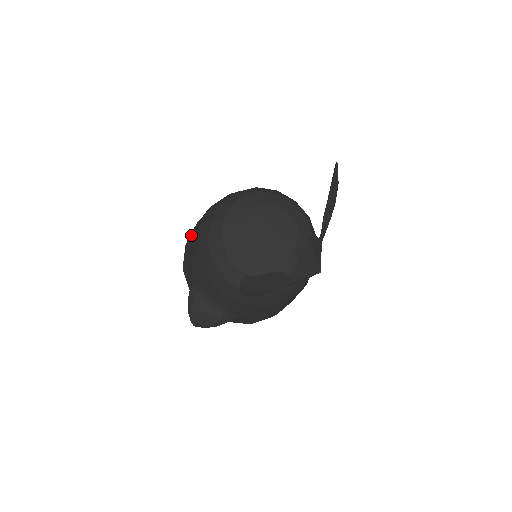
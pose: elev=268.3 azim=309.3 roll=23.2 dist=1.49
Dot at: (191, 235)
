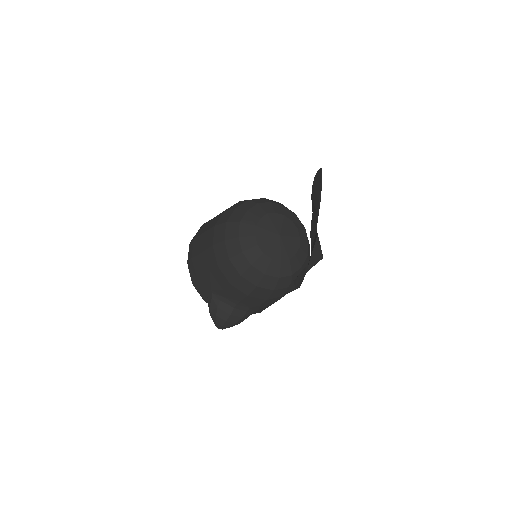
Dot at: (196, 253)
